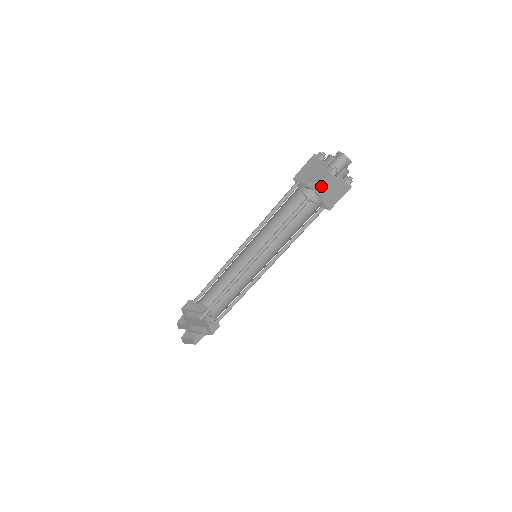
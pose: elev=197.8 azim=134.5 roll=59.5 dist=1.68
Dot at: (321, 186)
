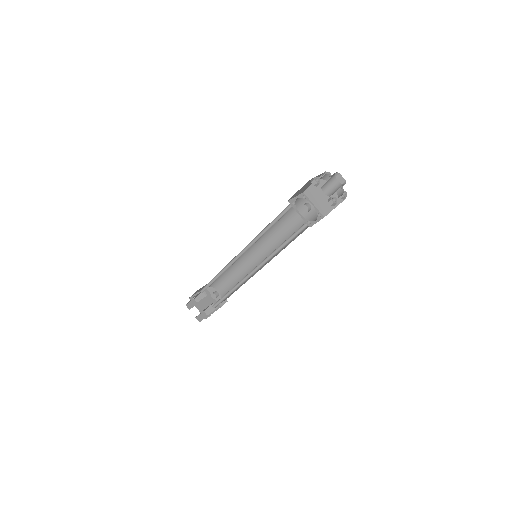
Dot at: (311, 191)
